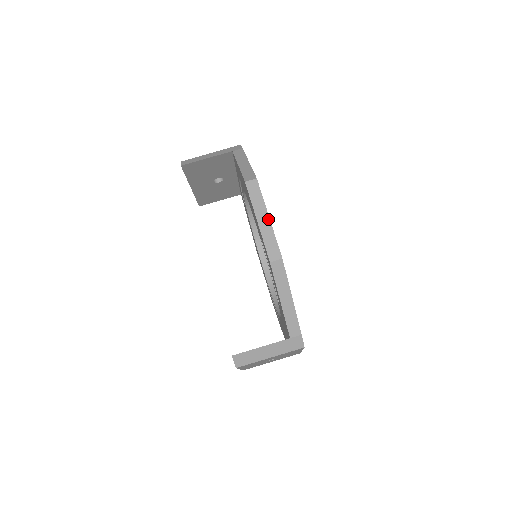
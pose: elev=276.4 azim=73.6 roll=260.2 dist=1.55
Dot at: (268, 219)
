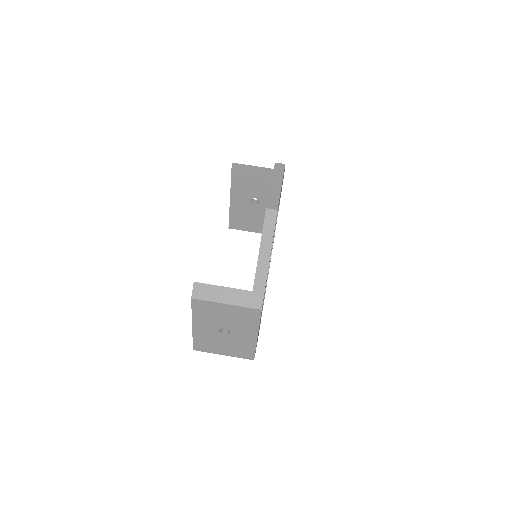
Dot at: (280, 186)
